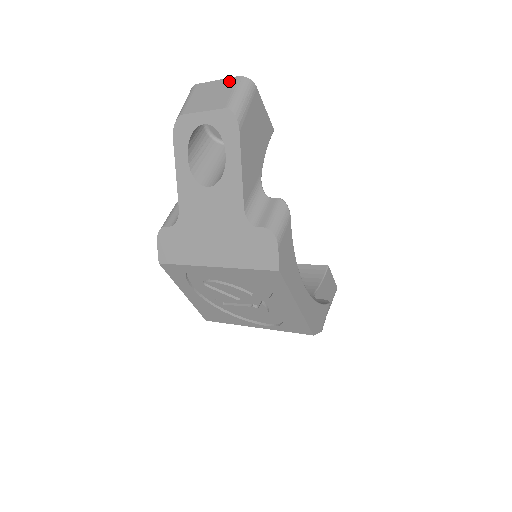
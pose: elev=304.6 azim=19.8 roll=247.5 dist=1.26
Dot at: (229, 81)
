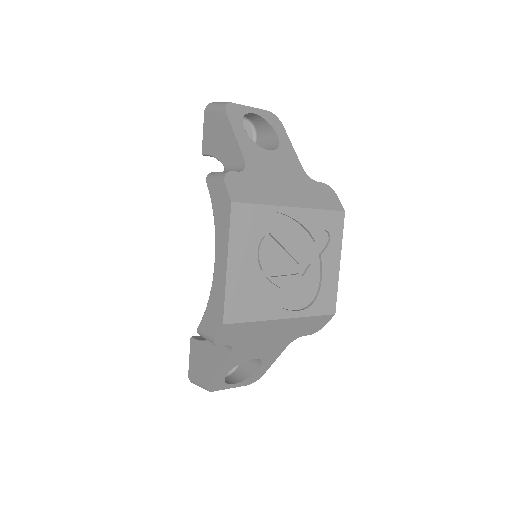
Dot at: occluded
